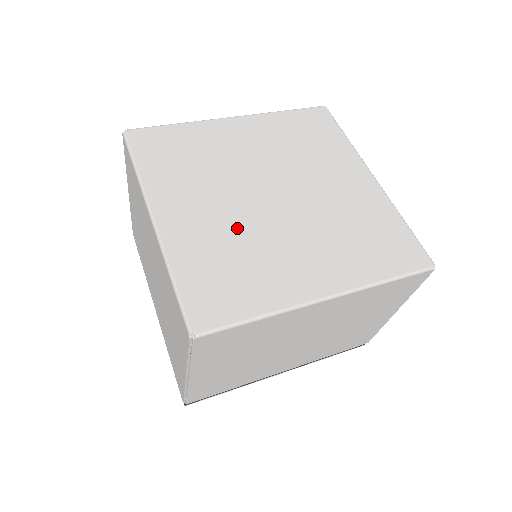
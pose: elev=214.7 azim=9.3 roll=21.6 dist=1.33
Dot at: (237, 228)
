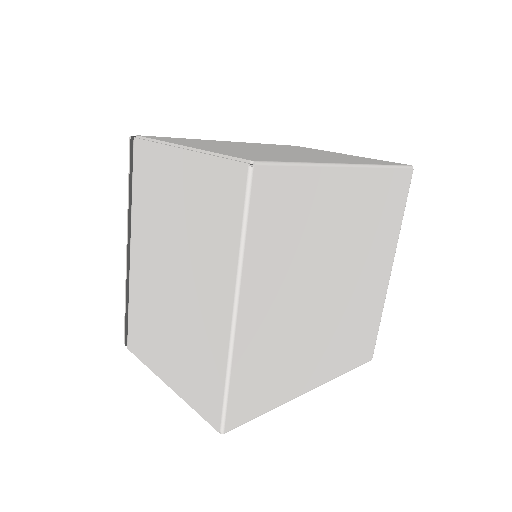
Dot at: (290, 326)
